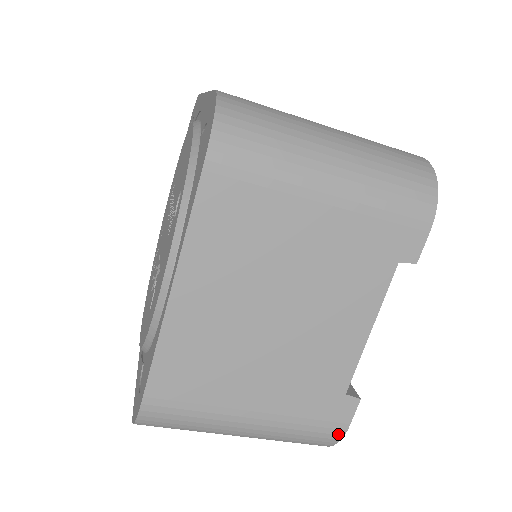
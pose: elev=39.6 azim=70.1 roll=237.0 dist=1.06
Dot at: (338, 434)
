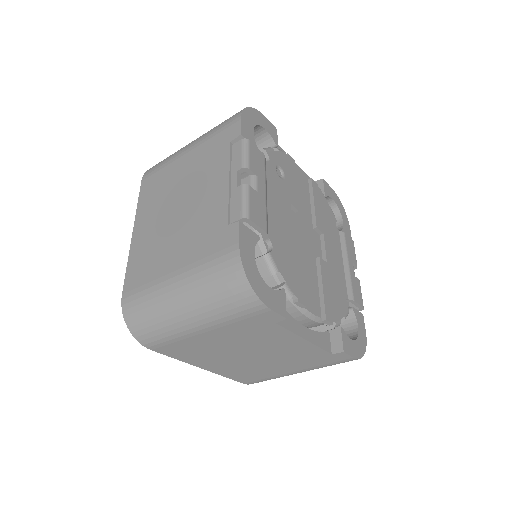
Dot at: occluded
